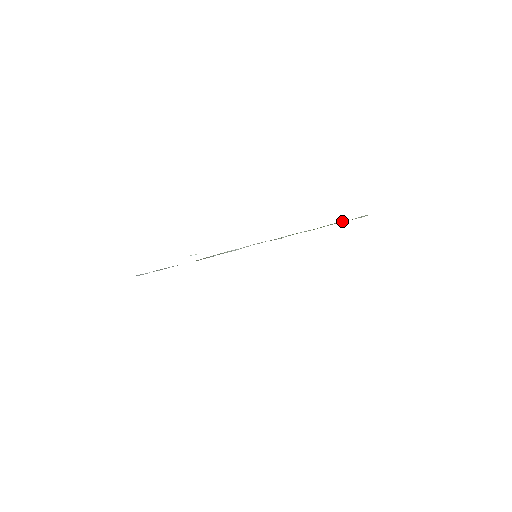
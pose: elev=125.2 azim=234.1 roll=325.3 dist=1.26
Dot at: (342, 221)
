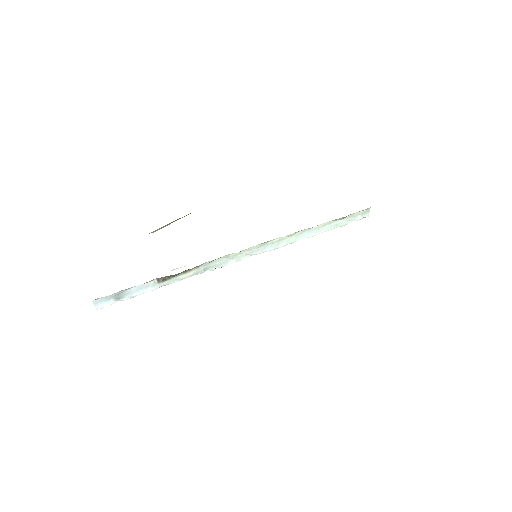
Dot at: (344, 221)
